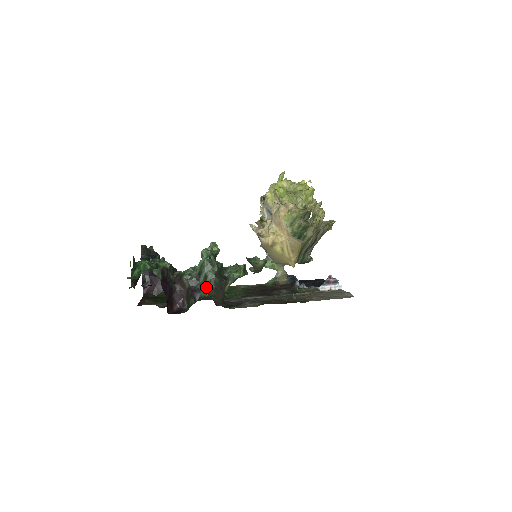
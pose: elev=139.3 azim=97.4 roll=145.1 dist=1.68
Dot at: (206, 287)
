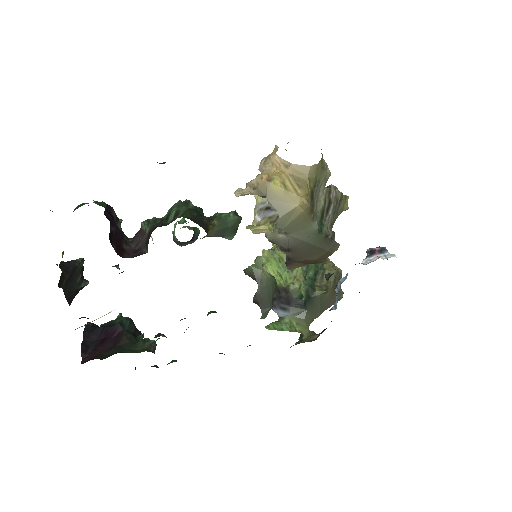
Dot at: occluded
